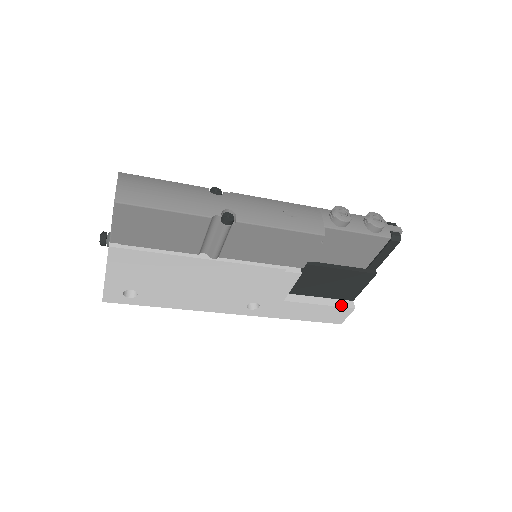
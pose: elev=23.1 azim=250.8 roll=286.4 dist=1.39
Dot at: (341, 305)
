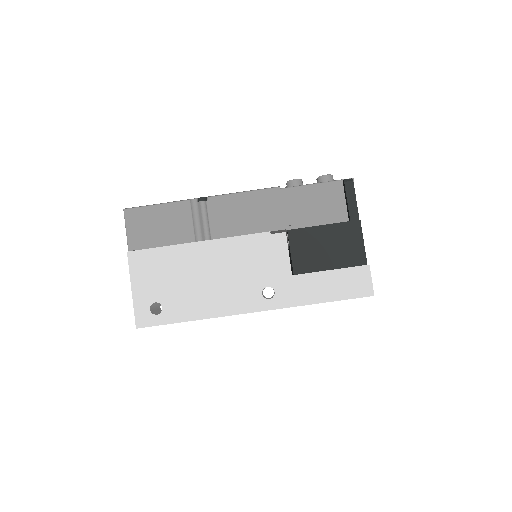
Dot at: (353, 267)
